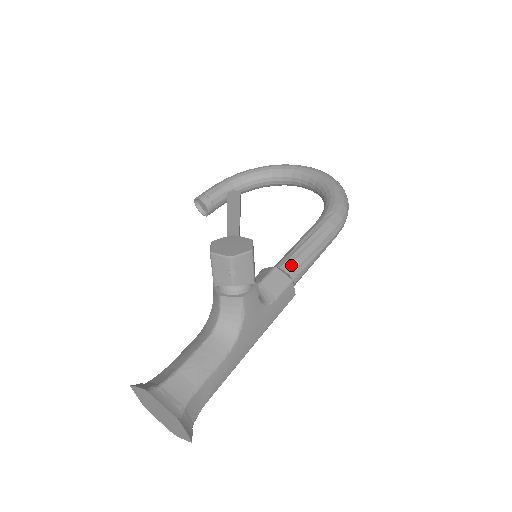
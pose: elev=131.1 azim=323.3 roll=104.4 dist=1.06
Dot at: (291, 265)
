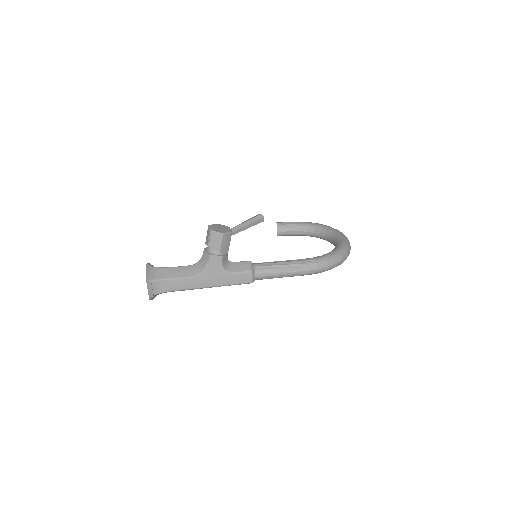
Dot at: (261, 266)
